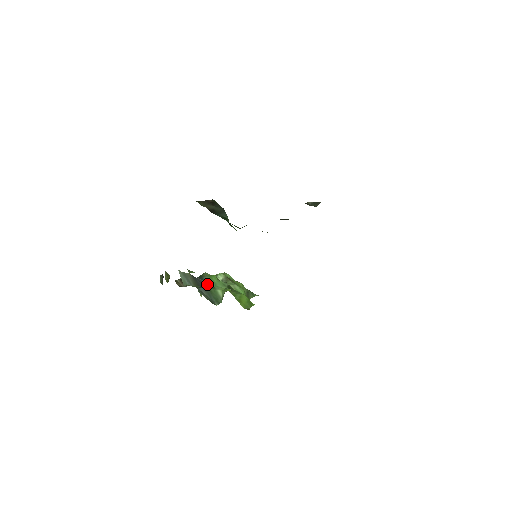
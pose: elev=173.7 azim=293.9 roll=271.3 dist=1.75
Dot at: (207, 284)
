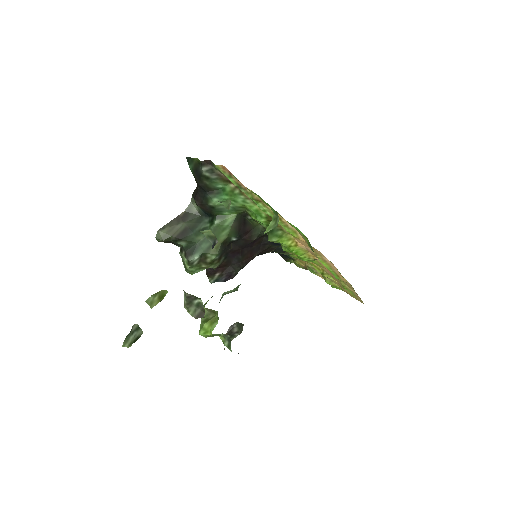
Dot at: occluded
